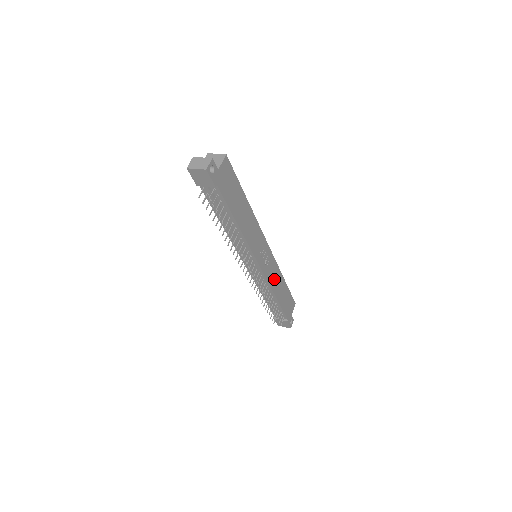
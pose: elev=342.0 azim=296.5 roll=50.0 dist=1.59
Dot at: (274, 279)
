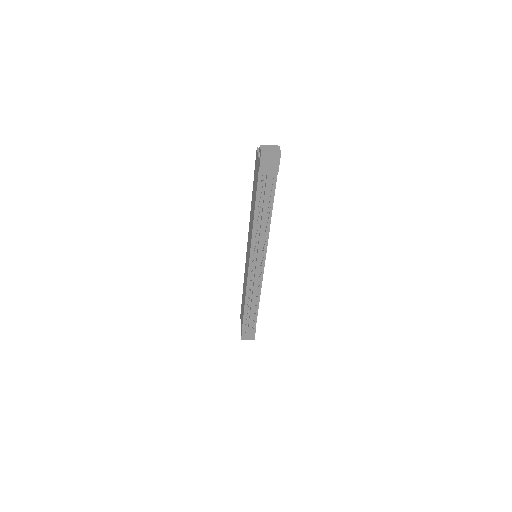
Dot at: occluded
